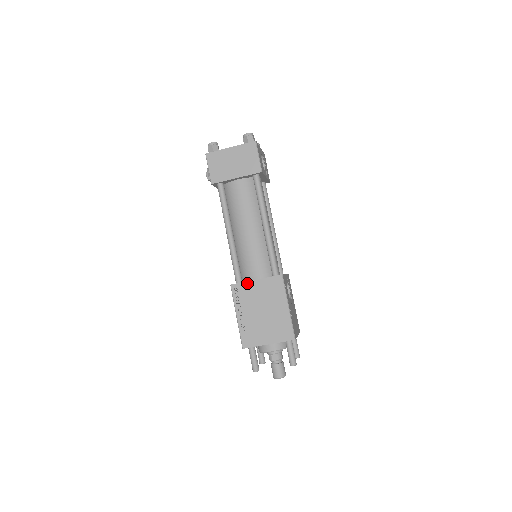
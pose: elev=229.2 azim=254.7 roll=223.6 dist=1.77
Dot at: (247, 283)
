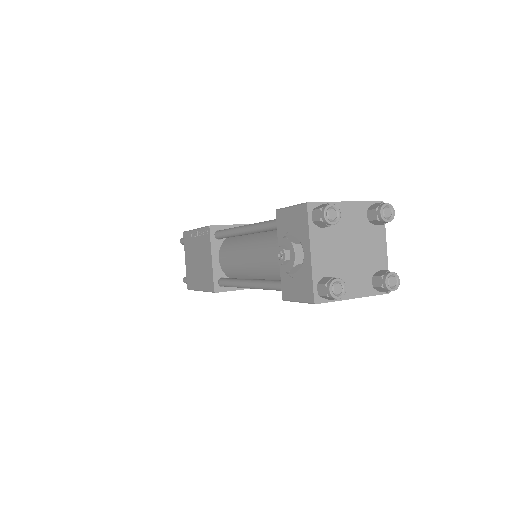
Dot at: occluded
